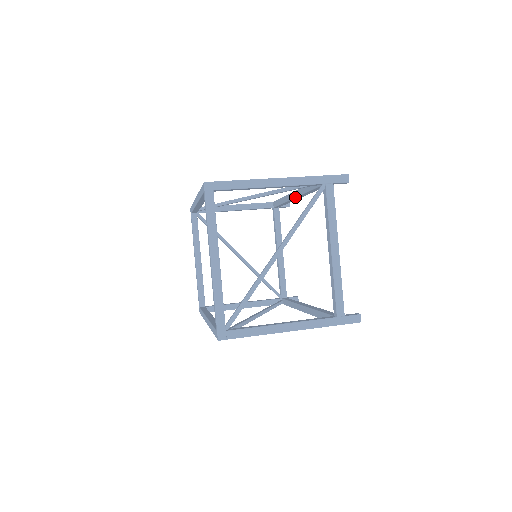
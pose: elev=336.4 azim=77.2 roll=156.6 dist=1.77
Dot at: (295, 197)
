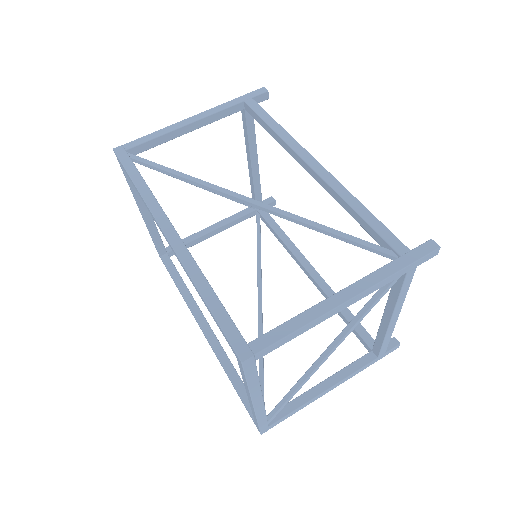
Dot at: occluded
